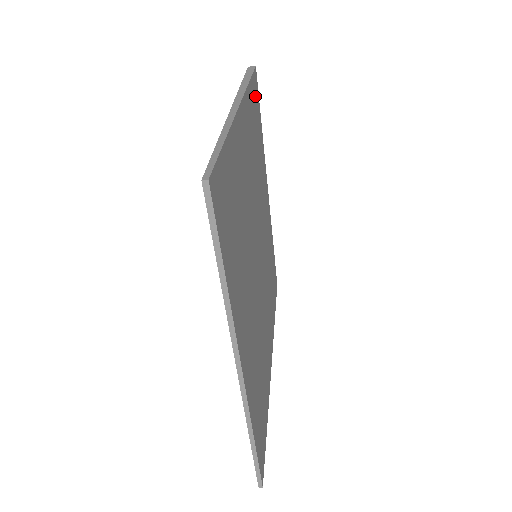
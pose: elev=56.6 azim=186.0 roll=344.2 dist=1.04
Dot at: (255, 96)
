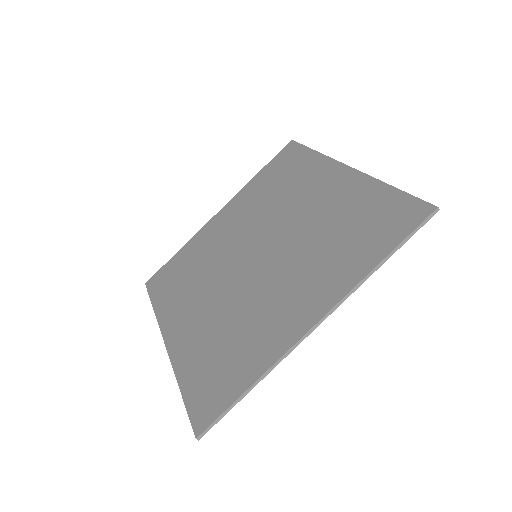
Dot at: occluded
